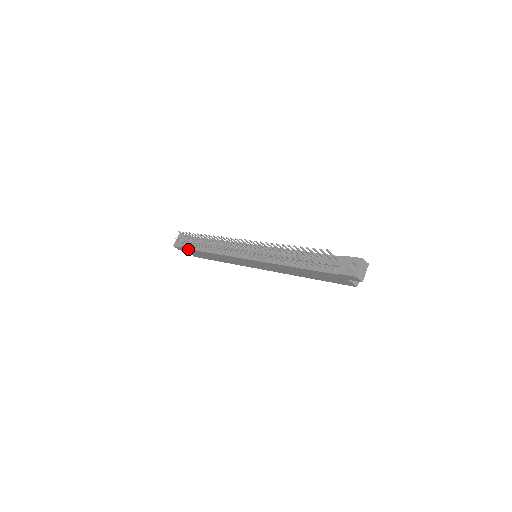
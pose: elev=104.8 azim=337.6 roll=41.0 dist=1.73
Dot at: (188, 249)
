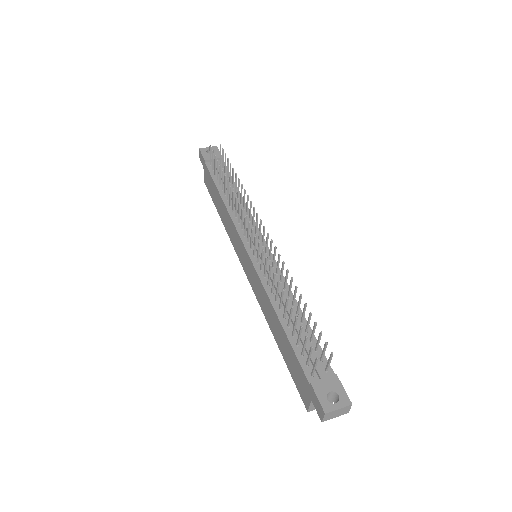
Dot at: (208, 168)
